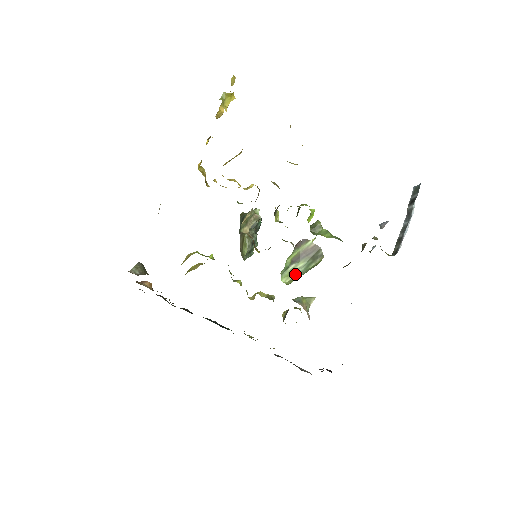
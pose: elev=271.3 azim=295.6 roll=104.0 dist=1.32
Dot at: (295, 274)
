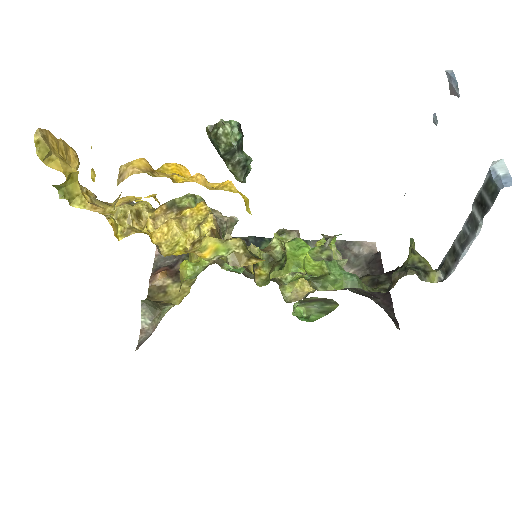
Dot at: (310, 306)
